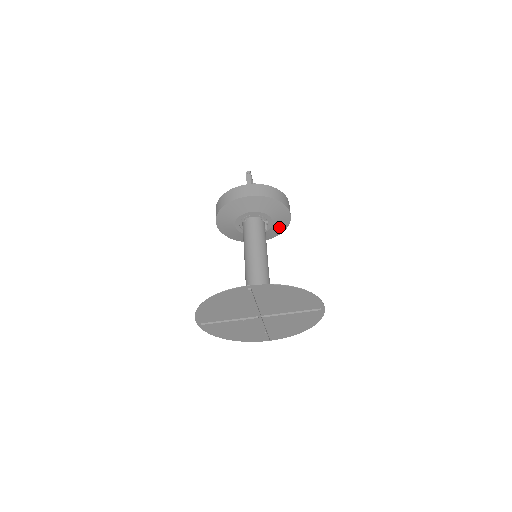
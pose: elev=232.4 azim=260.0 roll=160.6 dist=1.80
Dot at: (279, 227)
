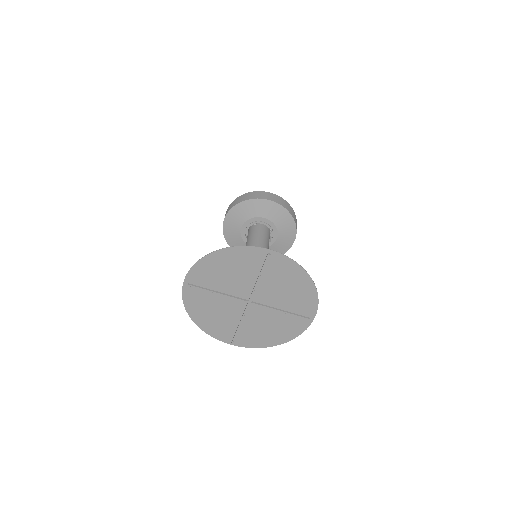
Dot at: (277, 250)
